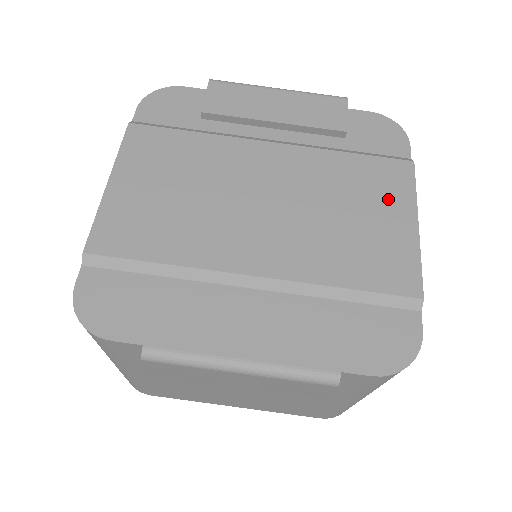
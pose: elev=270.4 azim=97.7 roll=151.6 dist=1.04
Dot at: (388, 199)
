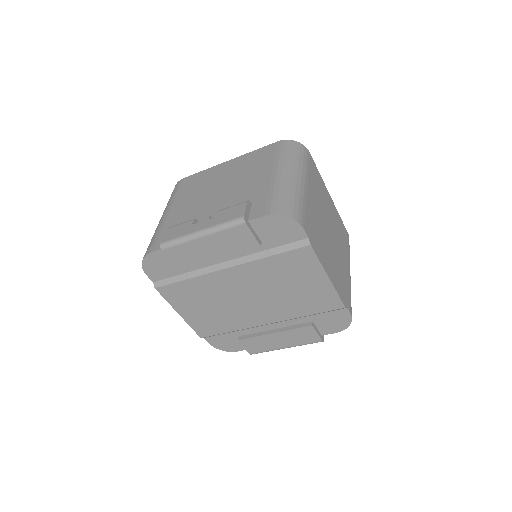
Dot at: (307, 273)
